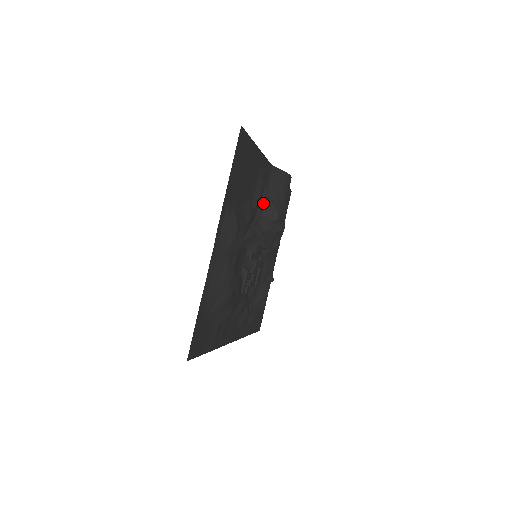
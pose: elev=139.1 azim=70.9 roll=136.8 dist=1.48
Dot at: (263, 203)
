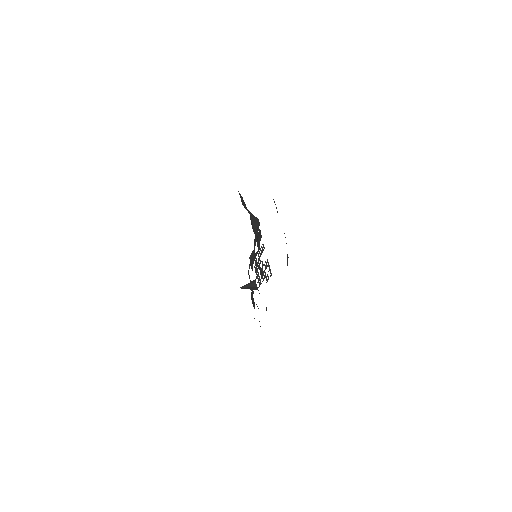
Dot at: occluded
